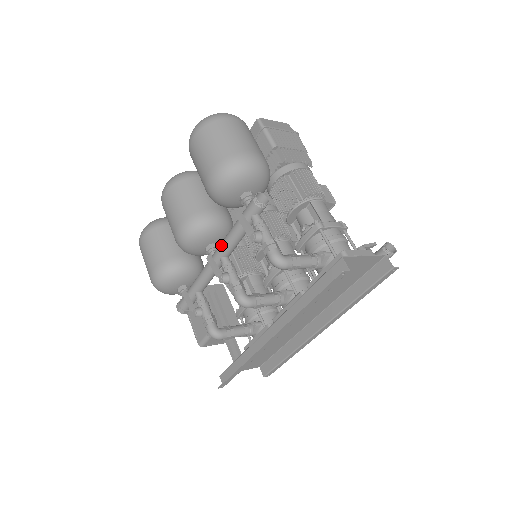
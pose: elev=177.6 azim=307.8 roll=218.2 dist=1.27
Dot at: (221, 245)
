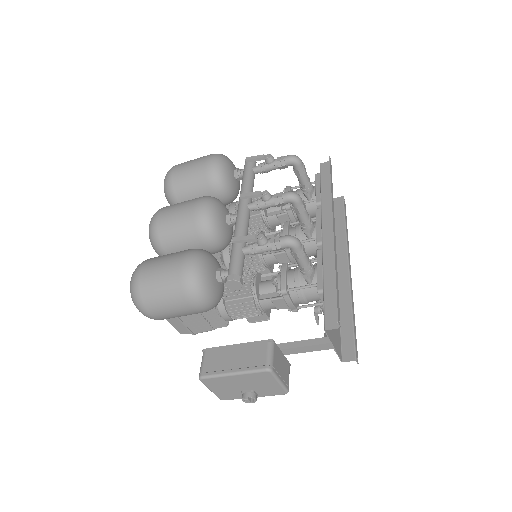
Dot at: occluded
